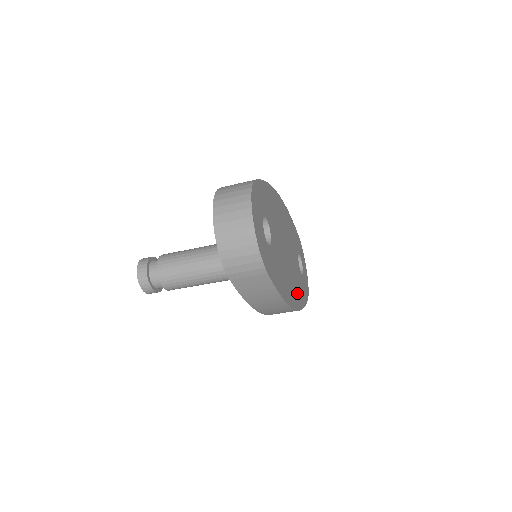
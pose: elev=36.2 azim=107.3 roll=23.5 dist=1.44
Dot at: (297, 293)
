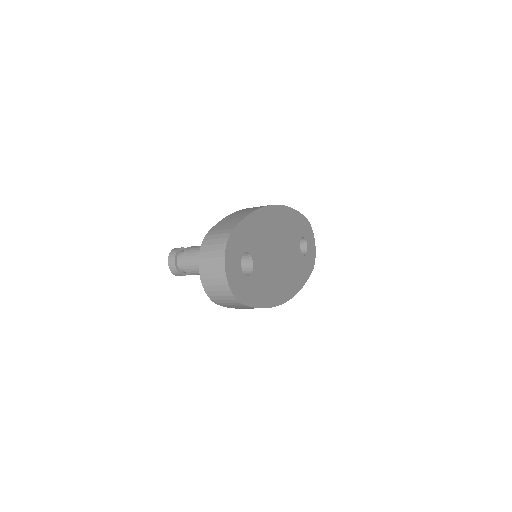
Dot at: (292, 282)
